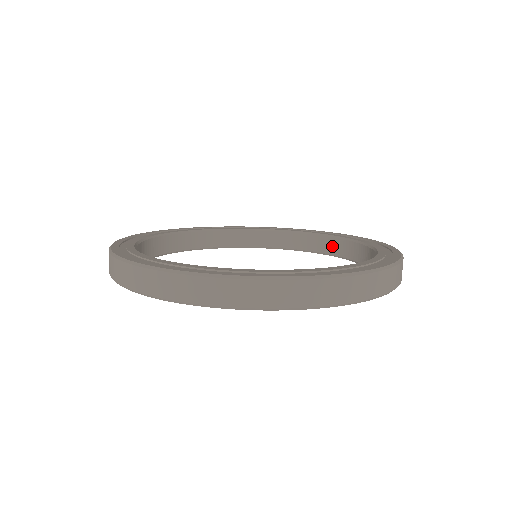
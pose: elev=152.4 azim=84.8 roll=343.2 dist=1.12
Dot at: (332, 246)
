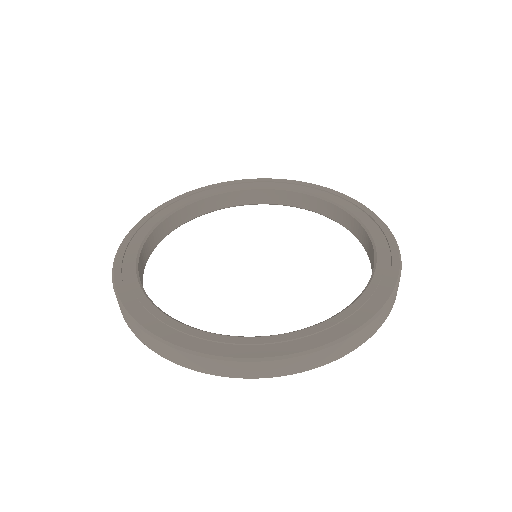
Dot at: (292, 199)
